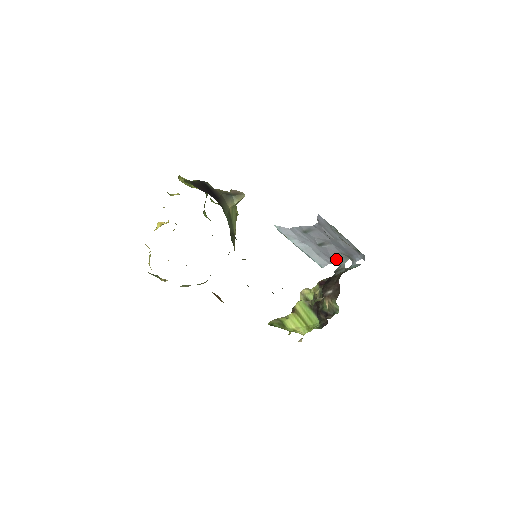
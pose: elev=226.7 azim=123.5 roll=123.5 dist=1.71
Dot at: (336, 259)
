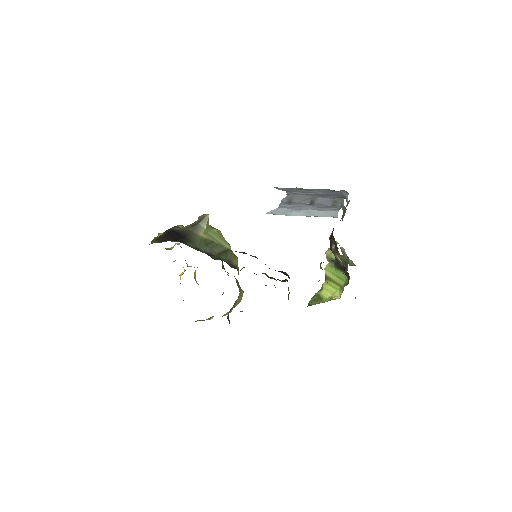
Dot at: (336, 205)
